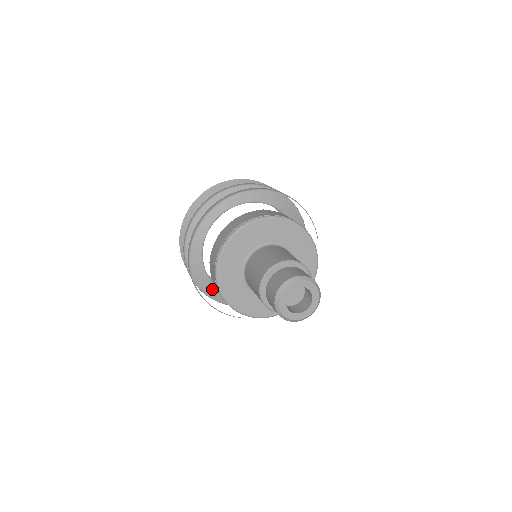
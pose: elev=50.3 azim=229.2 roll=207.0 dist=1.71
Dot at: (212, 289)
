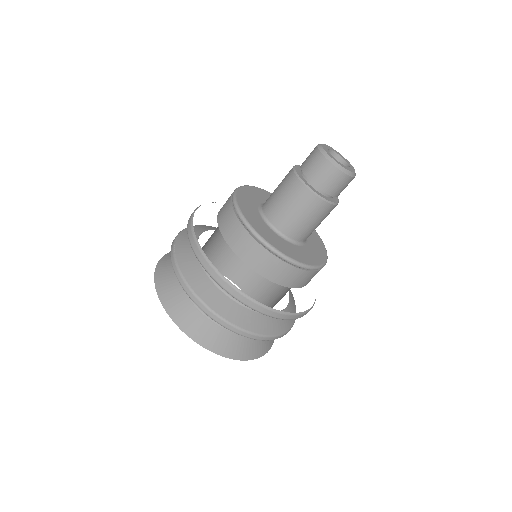
Dot at: (199, 277)
